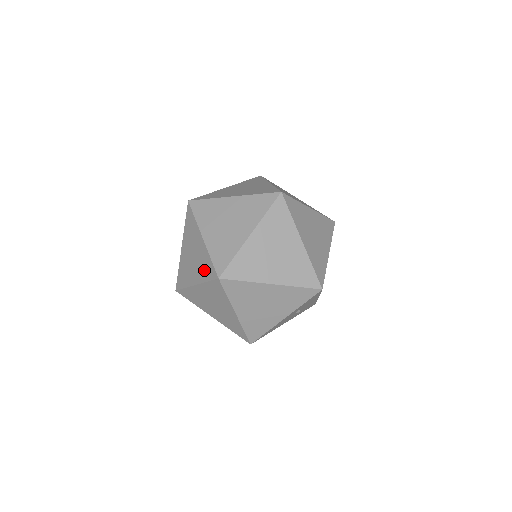
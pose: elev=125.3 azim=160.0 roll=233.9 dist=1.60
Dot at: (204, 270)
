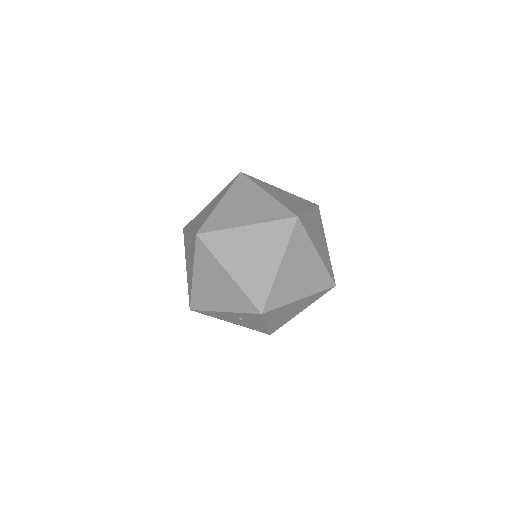
Dot at: (199, 224)
